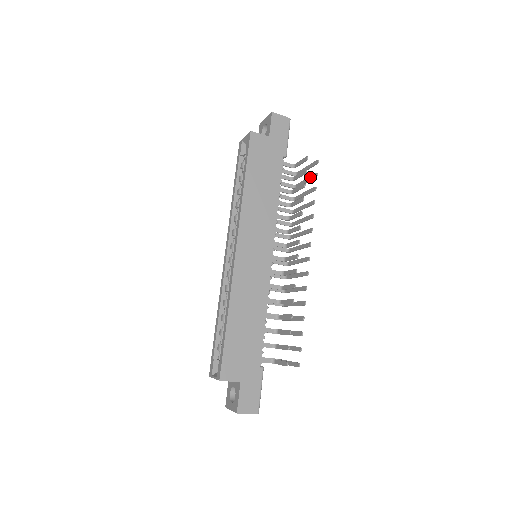
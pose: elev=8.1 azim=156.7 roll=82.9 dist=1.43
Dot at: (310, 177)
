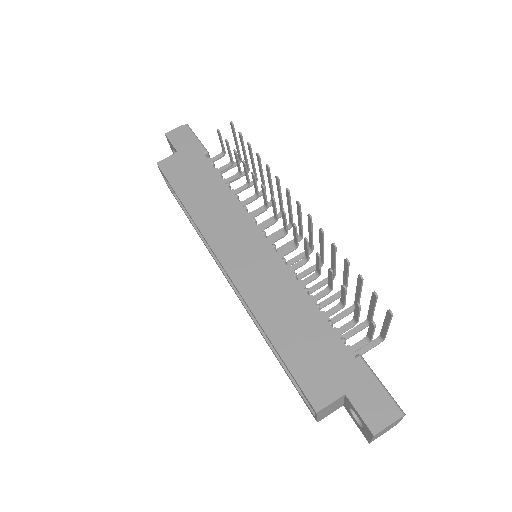
Dot at: (241, 144)
